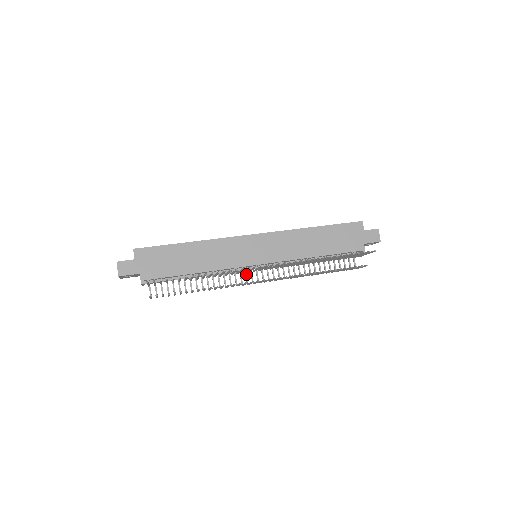
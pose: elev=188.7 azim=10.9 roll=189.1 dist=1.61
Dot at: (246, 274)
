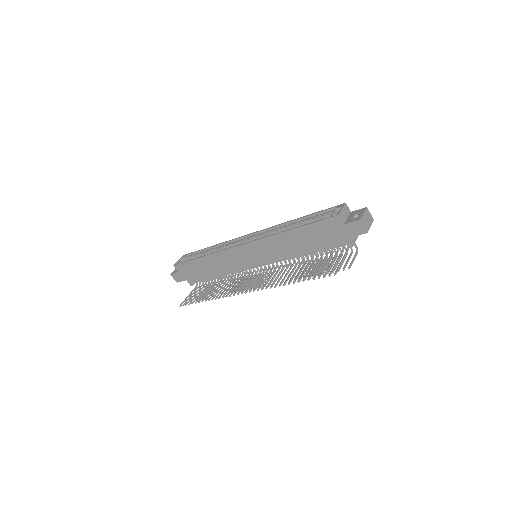
Dot at: occluded
